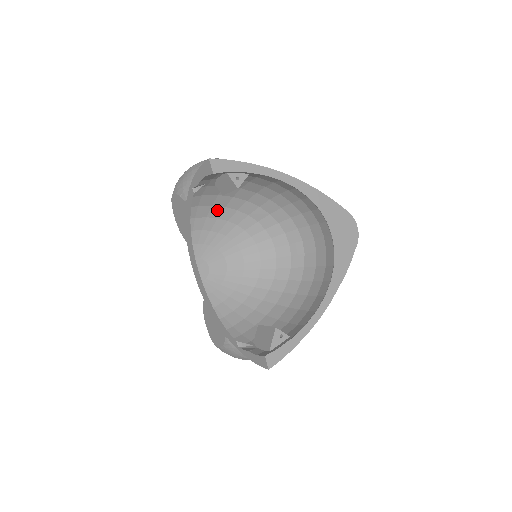
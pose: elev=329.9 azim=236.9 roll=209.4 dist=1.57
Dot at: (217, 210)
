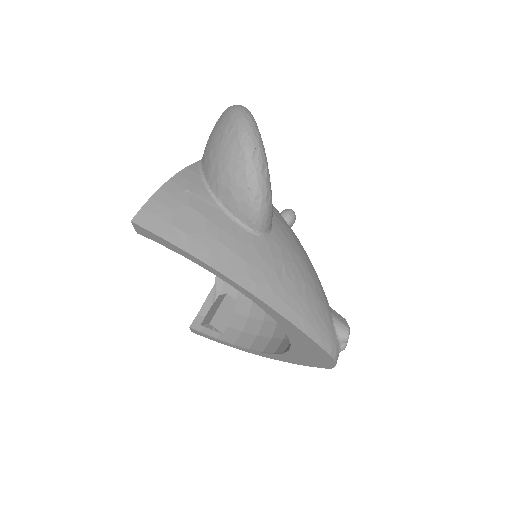
Dot at: occluded
